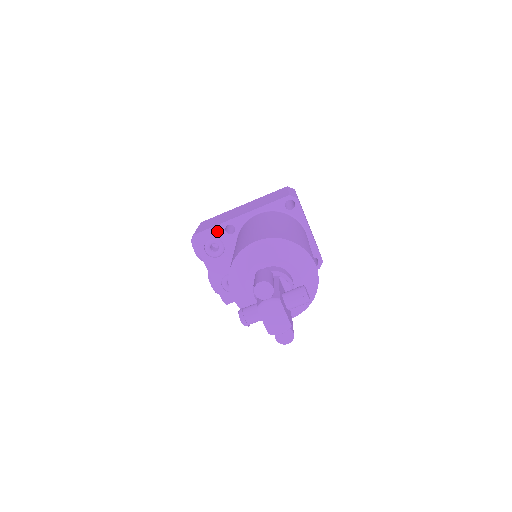
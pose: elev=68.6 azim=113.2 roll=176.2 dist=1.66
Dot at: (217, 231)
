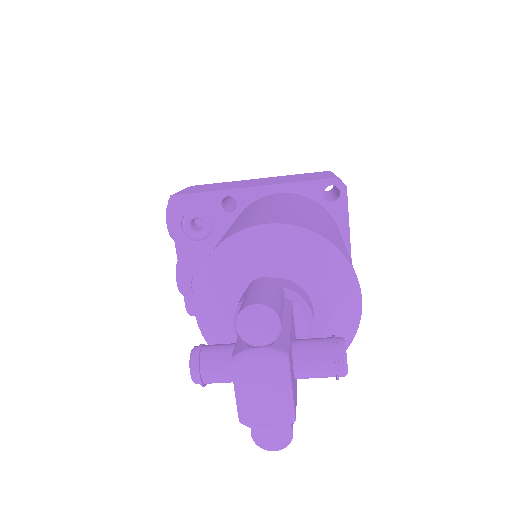
Dot at: (208, 200)
